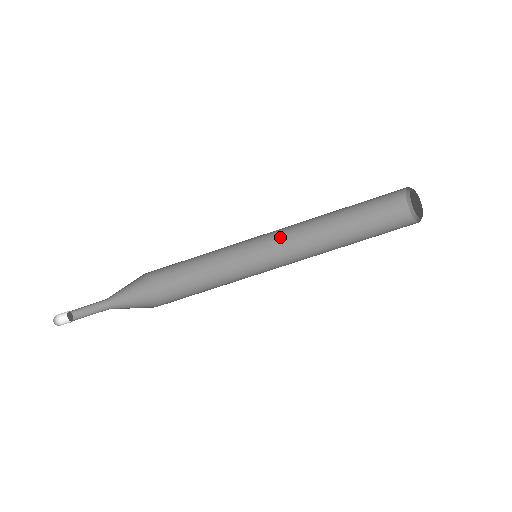
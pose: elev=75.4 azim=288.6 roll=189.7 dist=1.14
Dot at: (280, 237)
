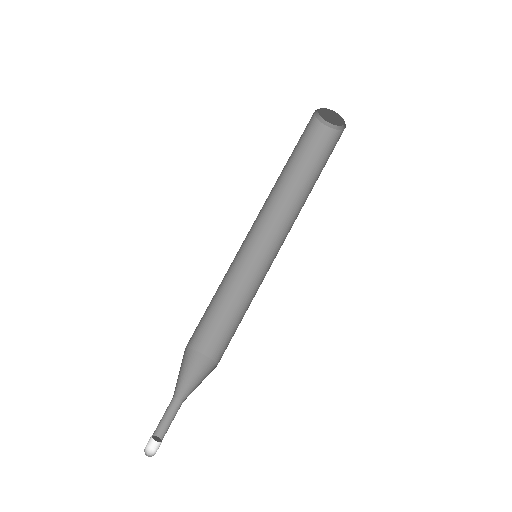
Dot at: (255, 225)
